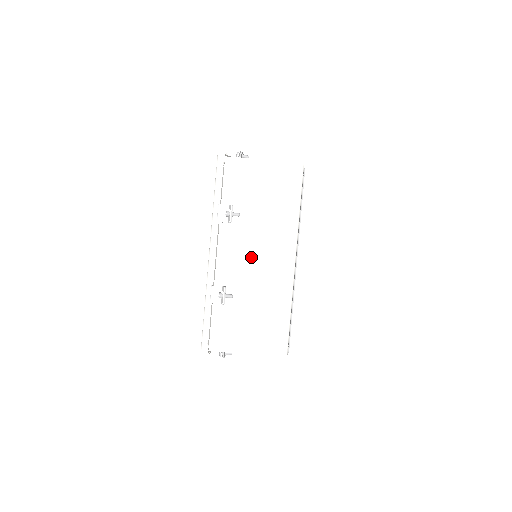
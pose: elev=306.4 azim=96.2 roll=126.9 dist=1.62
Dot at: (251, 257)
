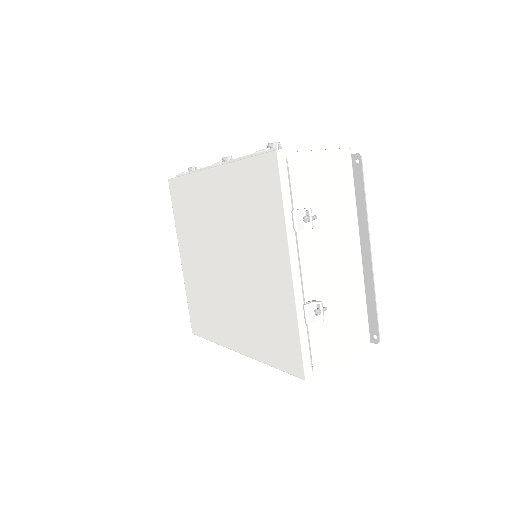
Dot at: (328, 260)
